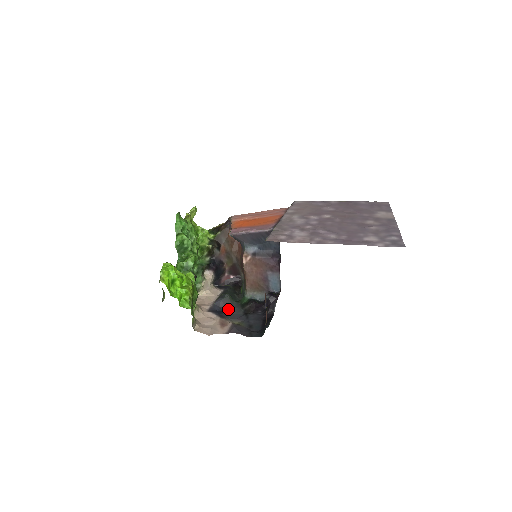
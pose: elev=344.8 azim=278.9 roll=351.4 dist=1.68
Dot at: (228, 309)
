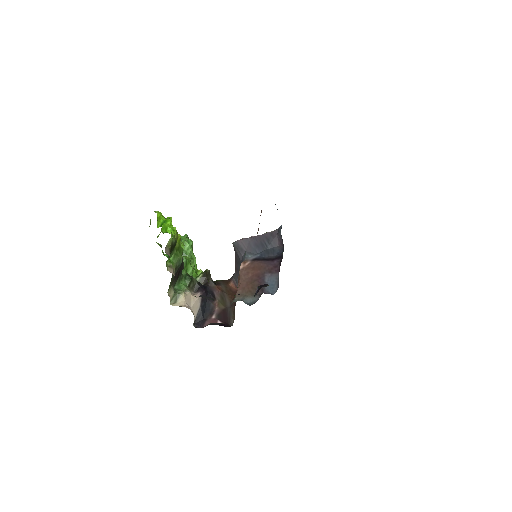
Dot at: occluded
